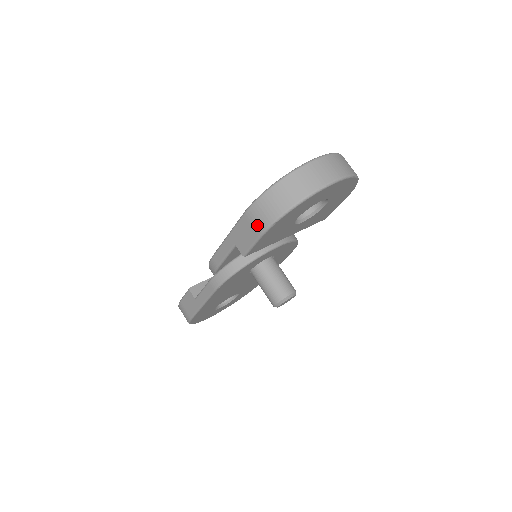
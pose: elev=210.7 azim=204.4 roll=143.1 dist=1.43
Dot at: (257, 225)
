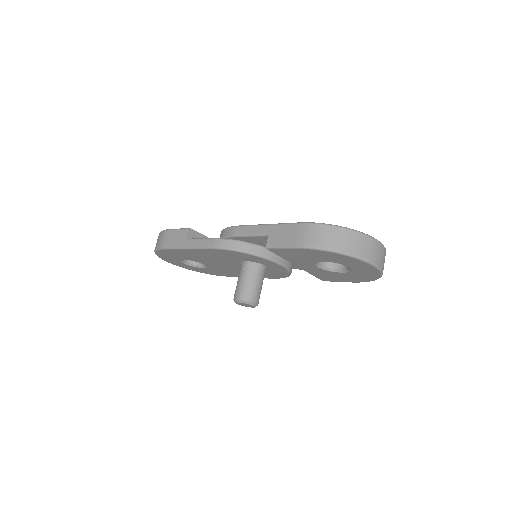
Dot at: (302, 238)
